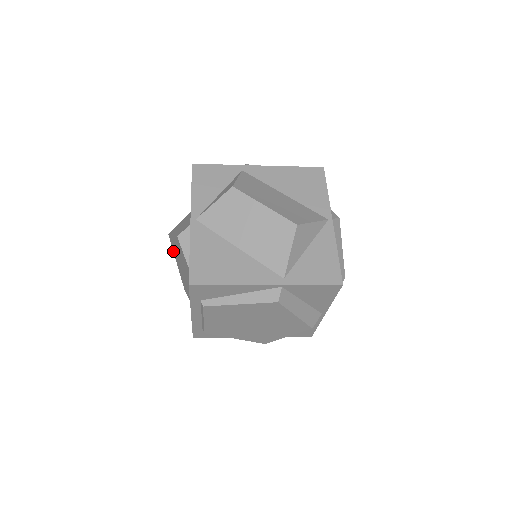
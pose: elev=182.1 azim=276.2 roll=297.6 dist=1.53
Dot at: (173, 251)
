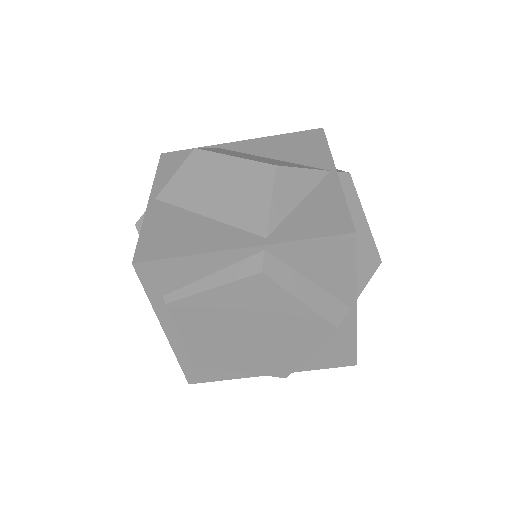
Dot at: occluded
